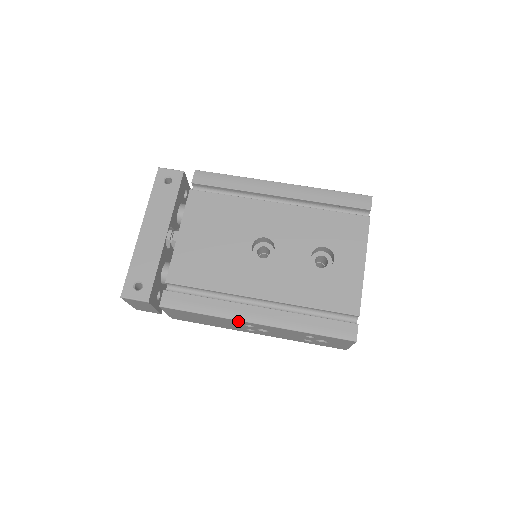
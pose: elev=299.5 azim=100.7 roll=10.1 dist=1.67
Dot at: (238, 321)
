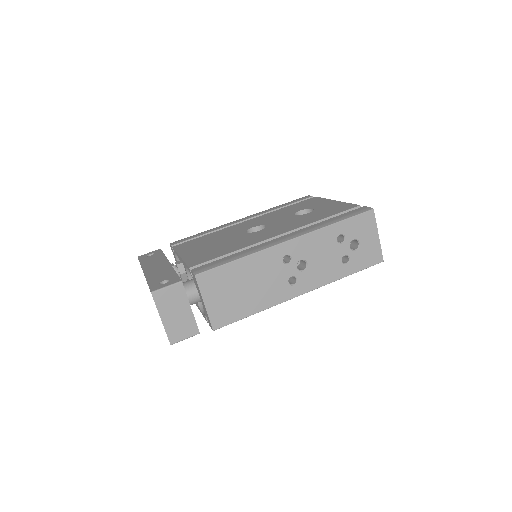
Dot at: (273, 250)
